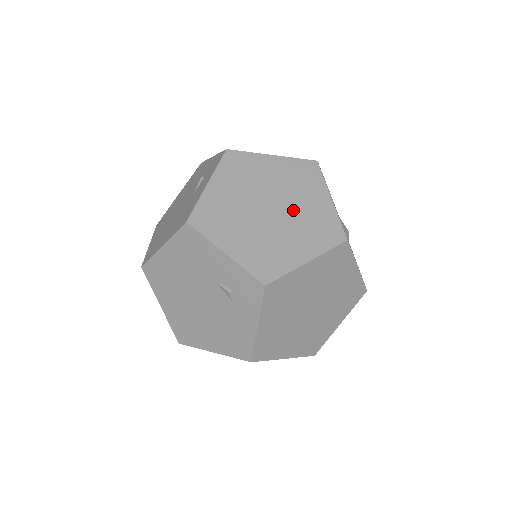
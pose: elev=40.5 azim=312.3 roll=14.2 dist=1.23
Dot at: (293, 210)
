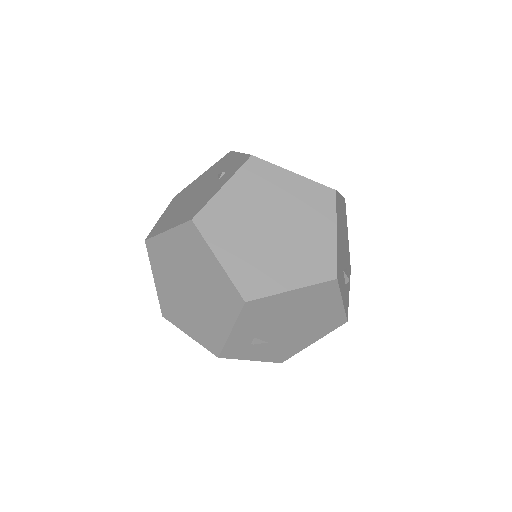
Dot at: occluded
